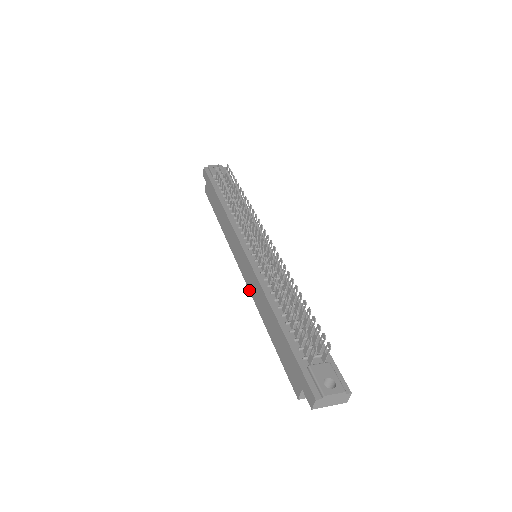
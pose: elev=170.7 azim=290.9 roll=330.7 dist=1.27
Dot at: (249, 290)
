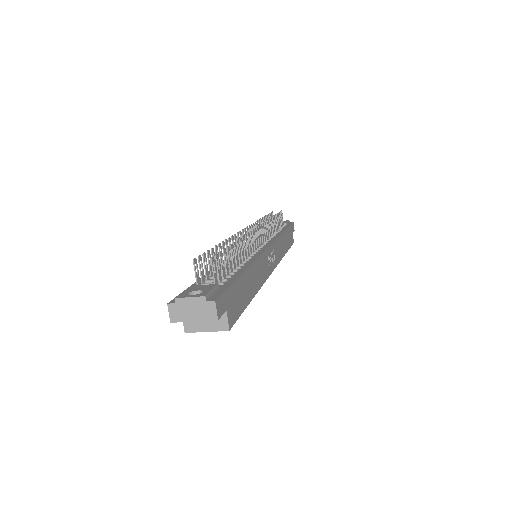
Dot at: occluded
